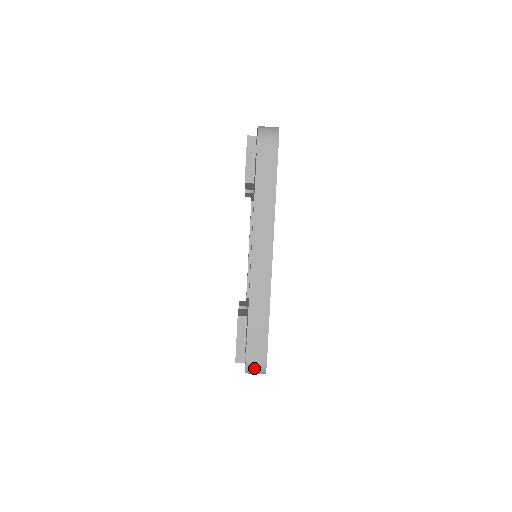
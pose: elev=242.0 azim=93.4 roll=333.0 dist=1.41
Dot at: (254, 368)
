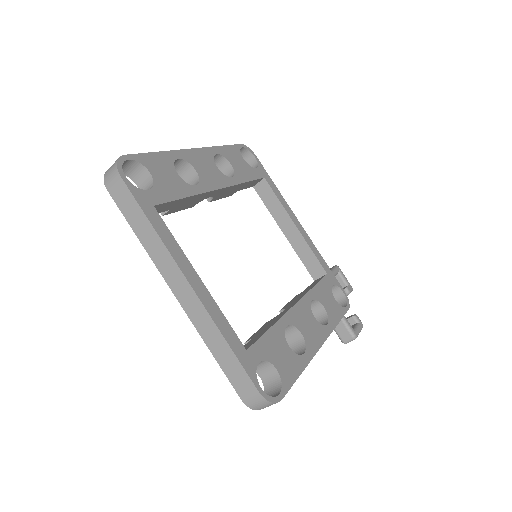
Dot at: (257, 405)
